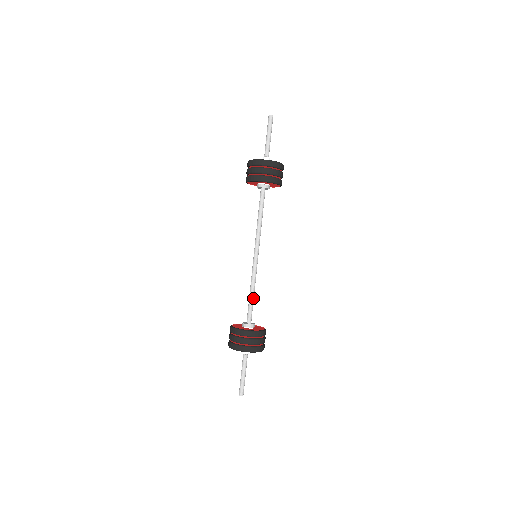
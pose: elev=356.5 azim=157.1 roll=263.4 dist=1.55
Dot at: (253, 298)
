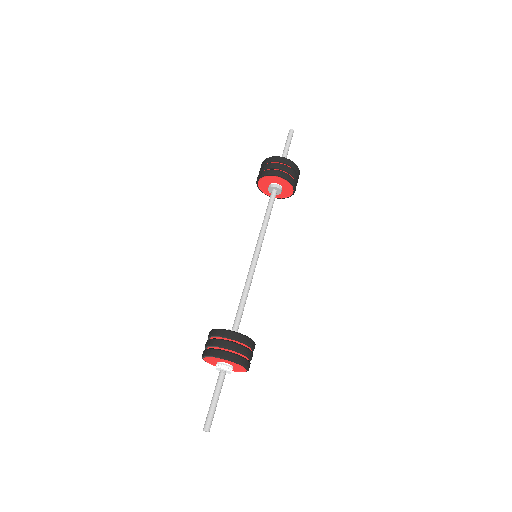
Dot at: (245, 302)
